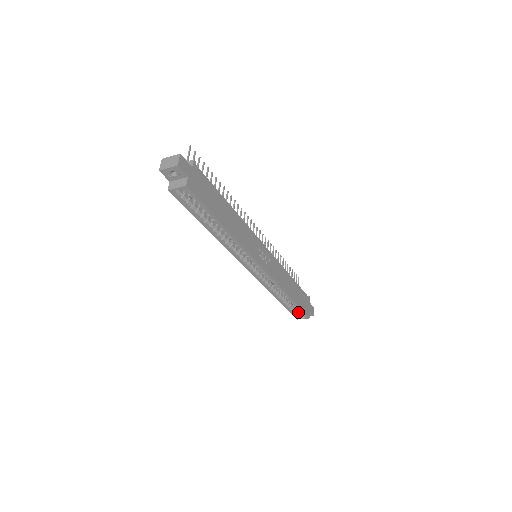
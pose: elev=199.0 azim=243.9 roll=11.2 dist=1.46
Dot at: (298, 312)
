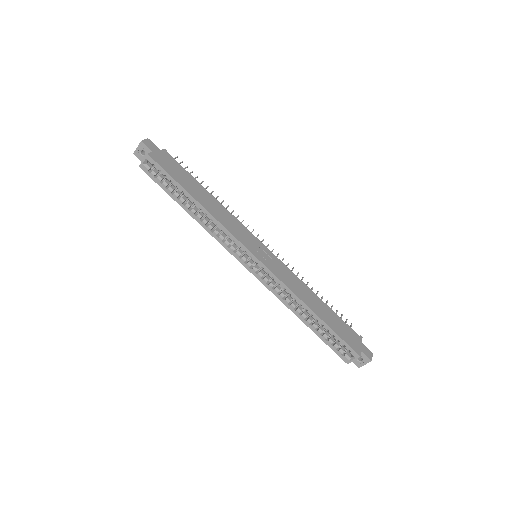
Dot at: (343, 349)
